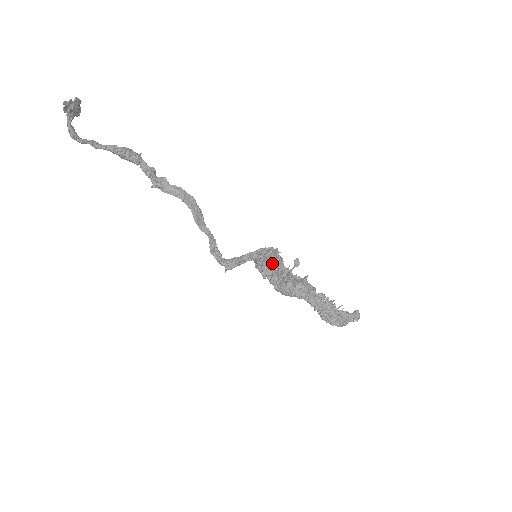
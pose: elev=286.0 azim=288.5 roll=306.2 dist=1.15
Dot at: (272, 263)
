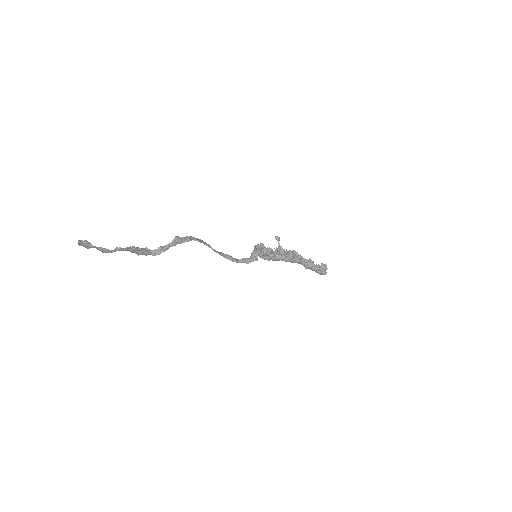
Dot at: (268, 249)
